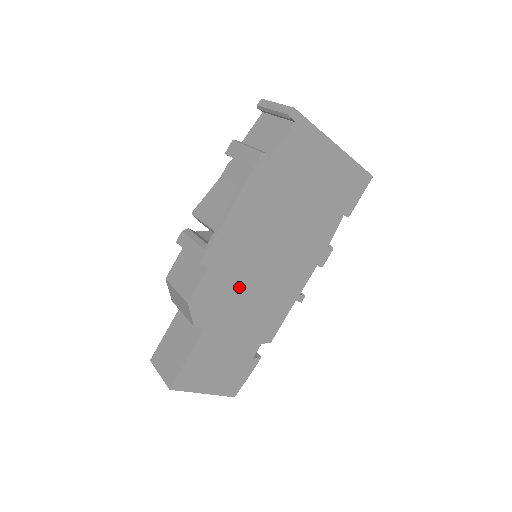
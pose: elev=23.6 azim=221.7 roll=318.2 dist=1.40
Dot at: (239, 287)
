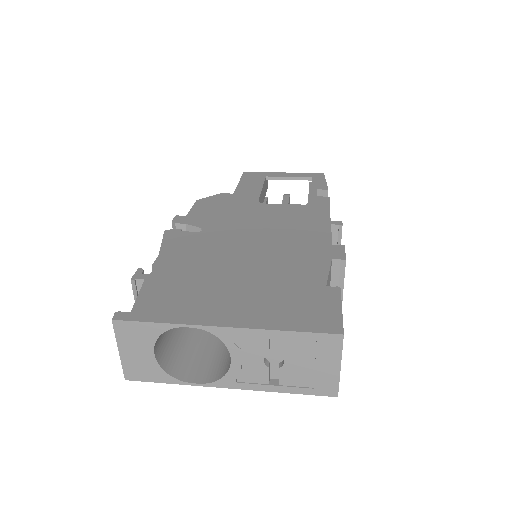
Dot at: occluded
